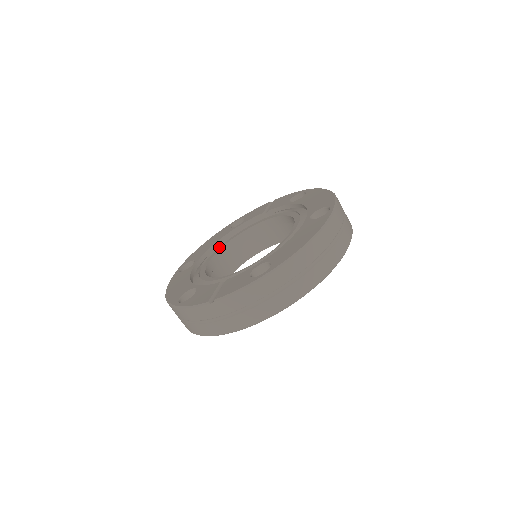
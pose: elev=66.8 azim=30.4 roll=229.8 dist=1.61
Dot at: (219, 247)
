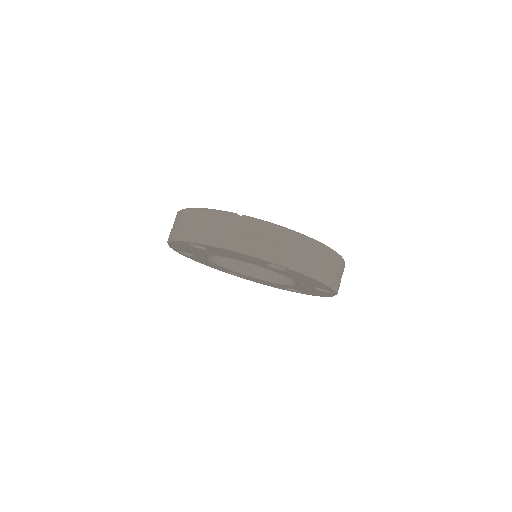
Dot at: occluded
